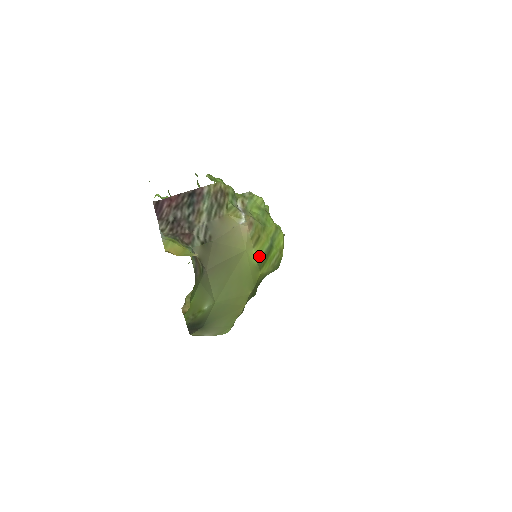
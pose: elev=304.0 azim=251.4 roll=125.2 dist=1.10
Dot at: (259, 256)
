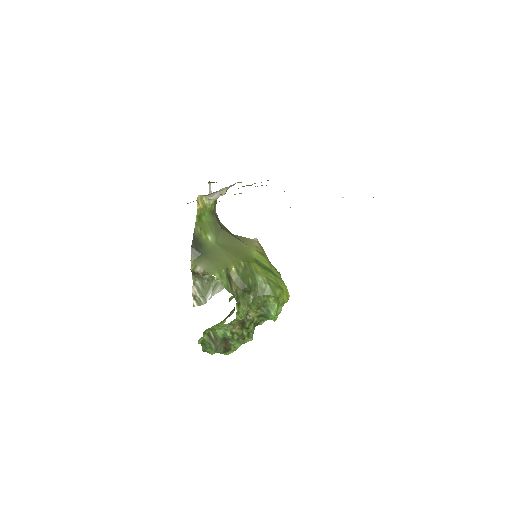
Dot at: (258, 259)
